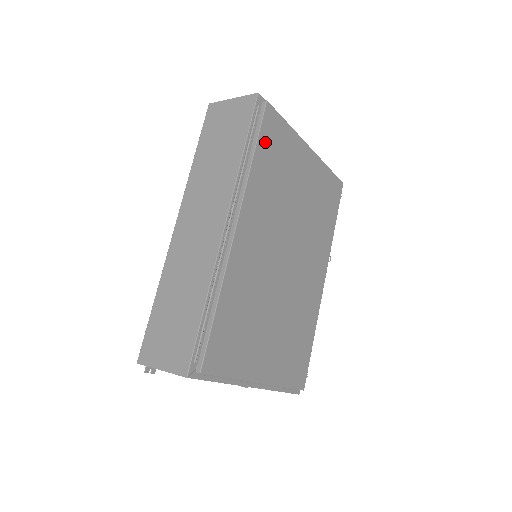
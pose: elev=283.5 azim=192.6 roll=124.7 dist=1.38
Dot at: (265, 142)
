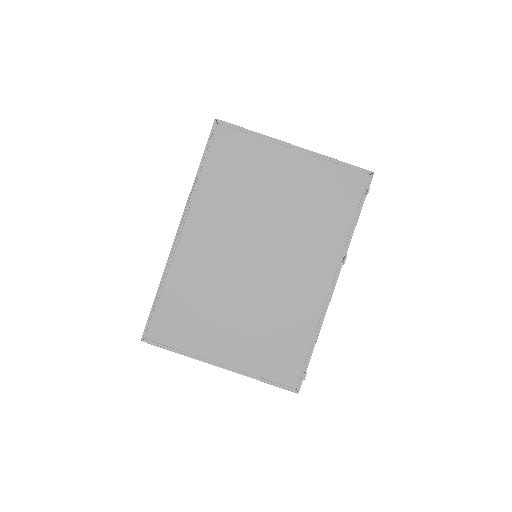
Dot at: (217, 158)
